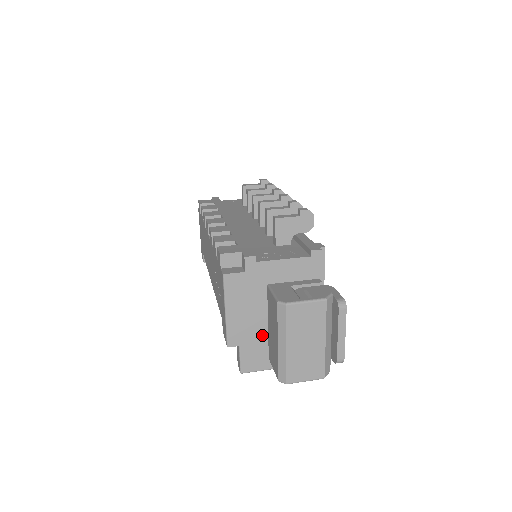
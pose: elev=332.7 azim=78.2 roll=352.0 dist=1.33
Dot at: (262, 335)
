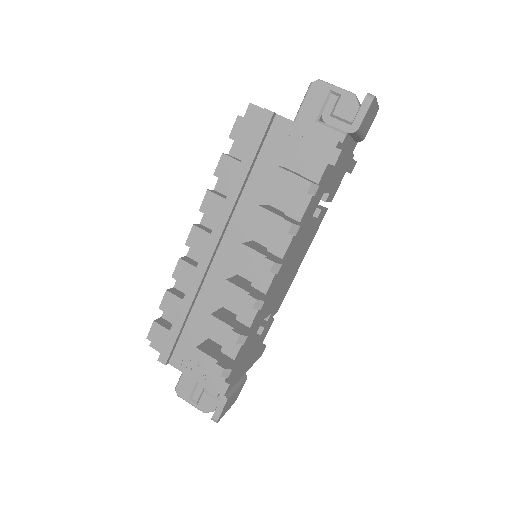
Dot at: occluded
